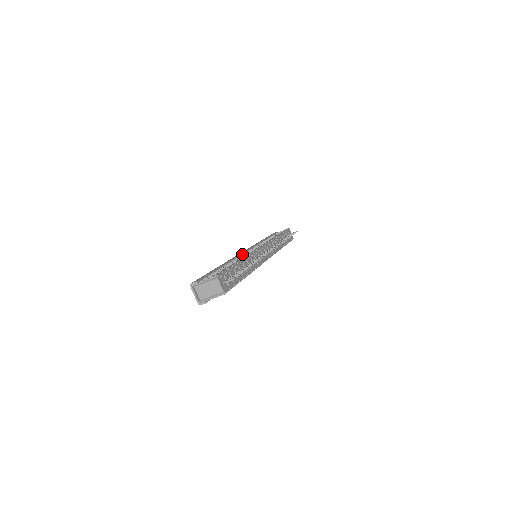
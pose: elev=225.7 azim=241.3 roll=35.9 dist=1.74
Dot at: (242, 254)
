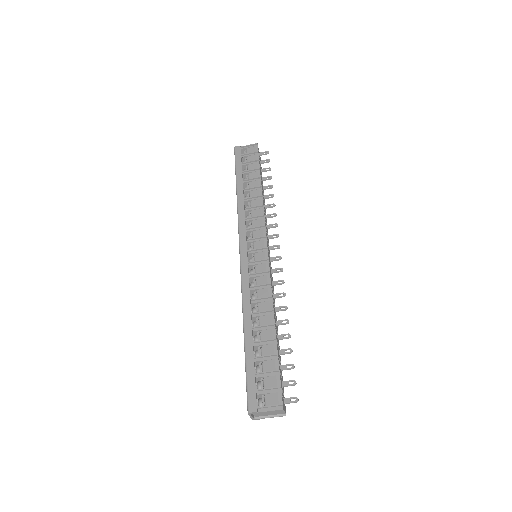
Dot at: (248, 271)
